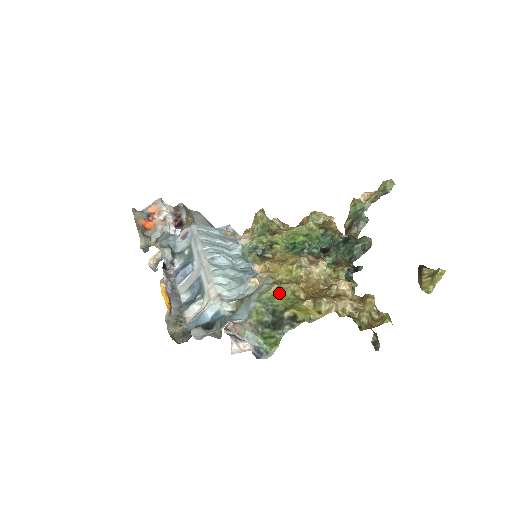
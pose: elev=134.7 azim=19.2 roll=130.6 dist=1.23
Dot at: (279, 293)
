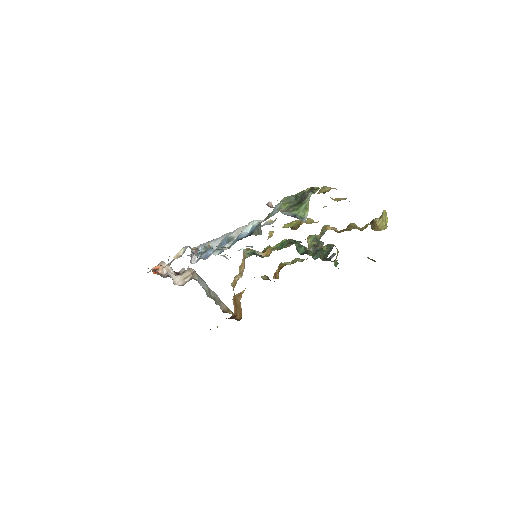
Dot at: occluded
